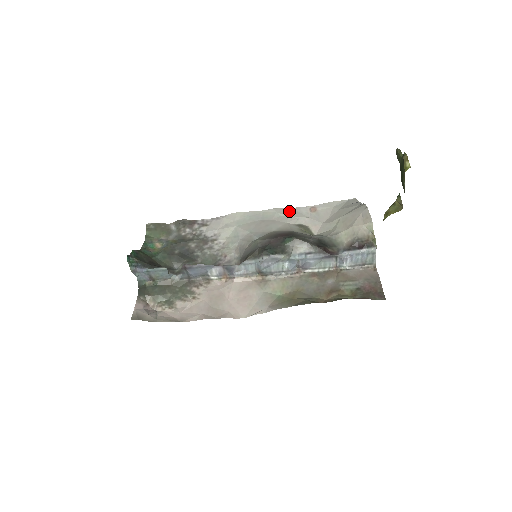
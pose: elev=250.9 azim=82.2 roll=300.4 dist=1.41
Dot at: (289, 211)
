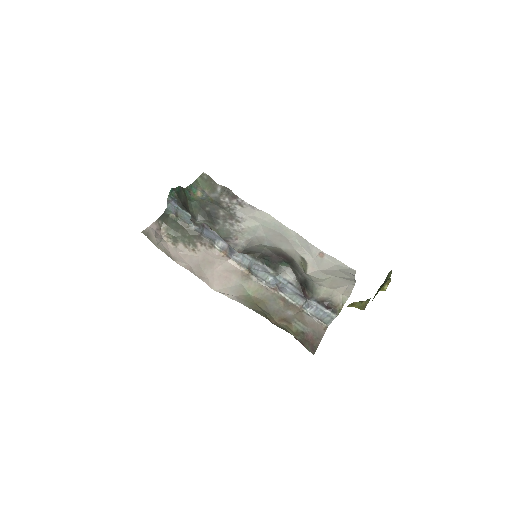
Dot at: (304, 243)
